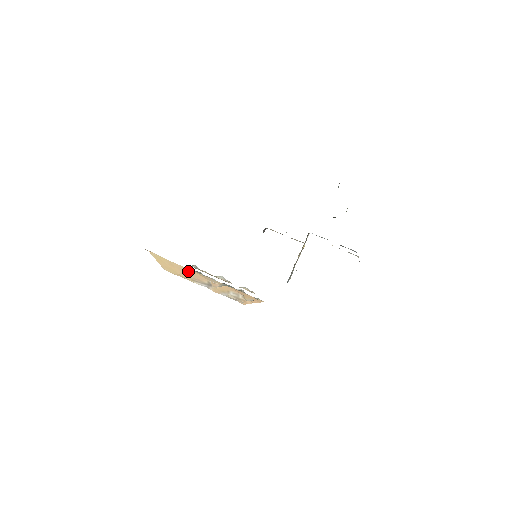
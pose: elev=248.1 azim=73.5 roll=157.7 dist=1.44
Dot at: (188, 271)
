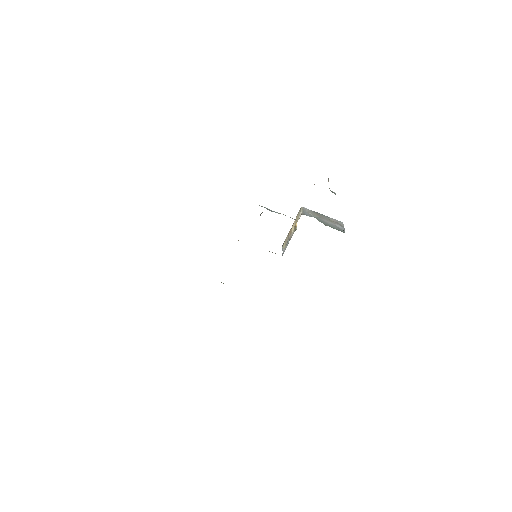
Dot at: occluded
